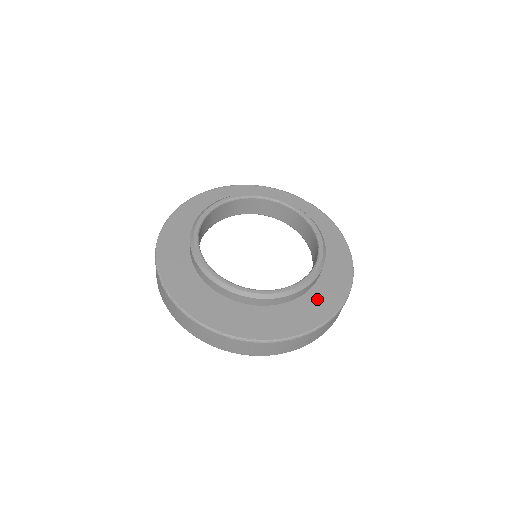
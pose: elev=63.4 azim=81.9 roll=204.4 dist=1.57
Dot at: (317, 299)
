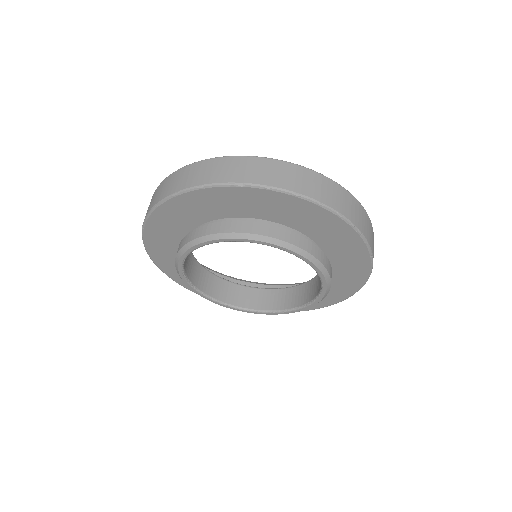
Dot at: (343, 275)
